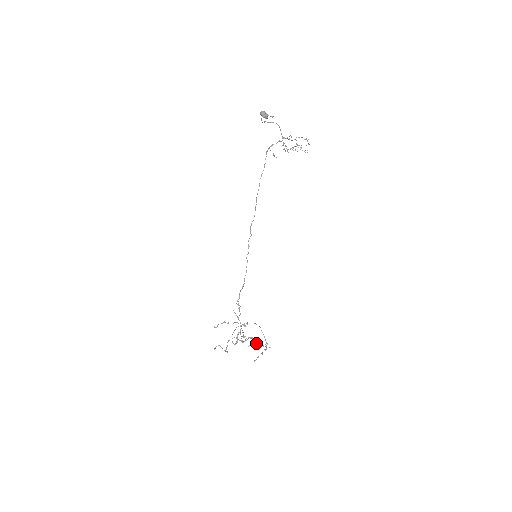
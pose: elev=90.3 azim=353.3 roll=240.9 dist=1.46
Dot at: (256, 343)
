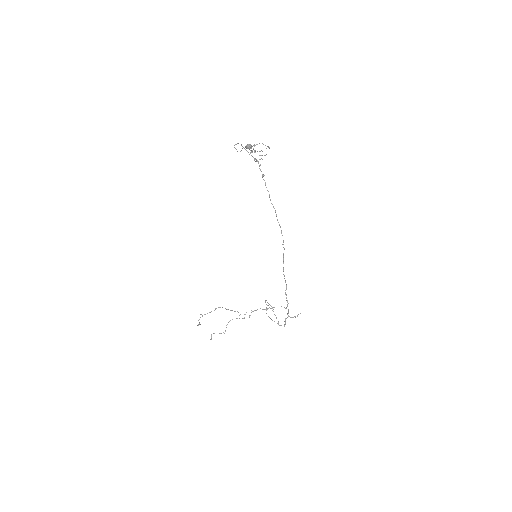
Dot at: occluded
